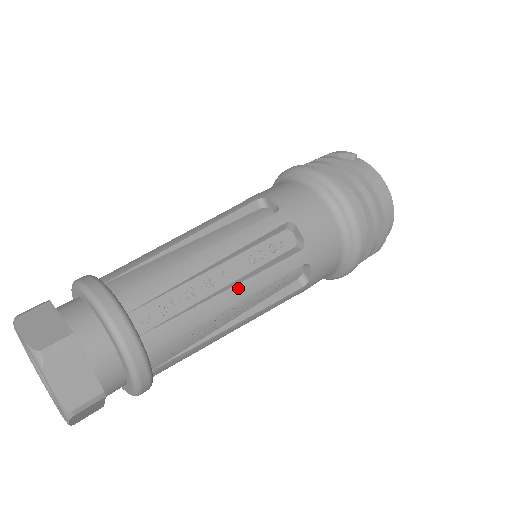
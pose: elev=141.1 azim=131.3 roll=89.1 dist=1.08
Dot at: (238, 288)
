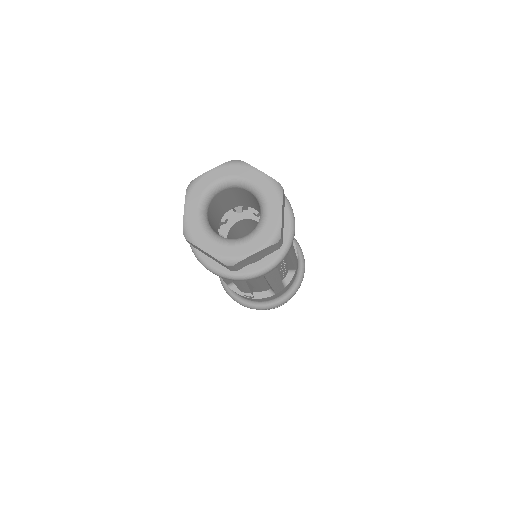
Dot at: occluded
